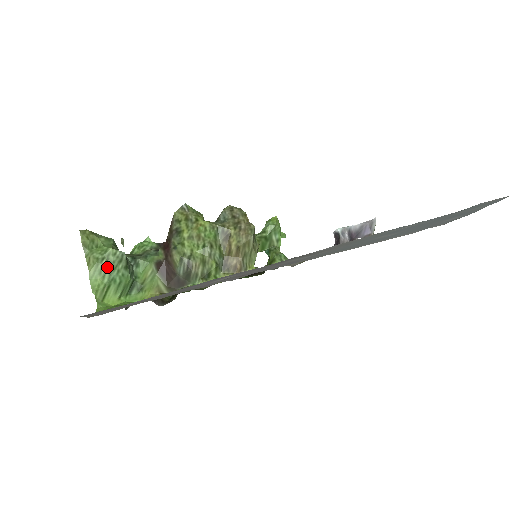
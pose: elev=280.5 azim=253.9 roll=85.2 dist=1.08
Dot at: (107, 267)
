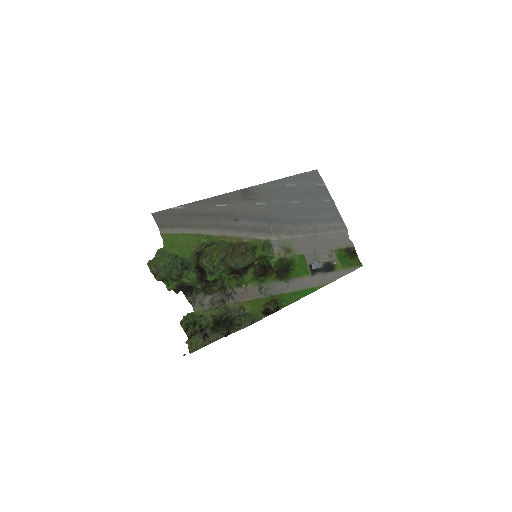
Dot at: (166, 252)
